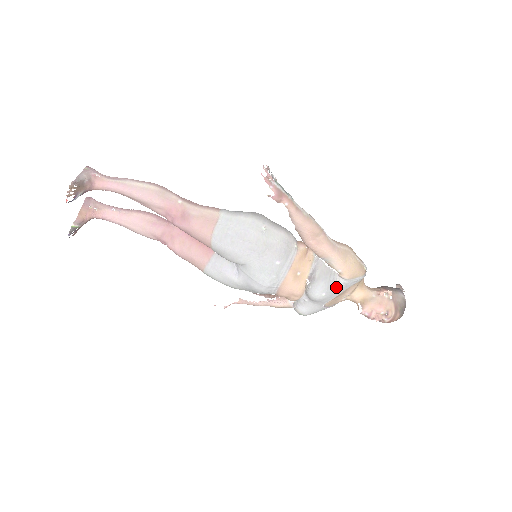
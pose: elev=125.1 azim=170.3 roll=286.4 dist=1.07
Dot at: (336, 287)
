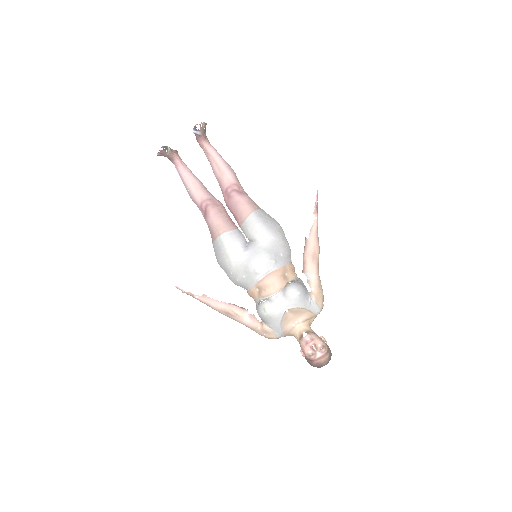
Dot at: (306, 298)
